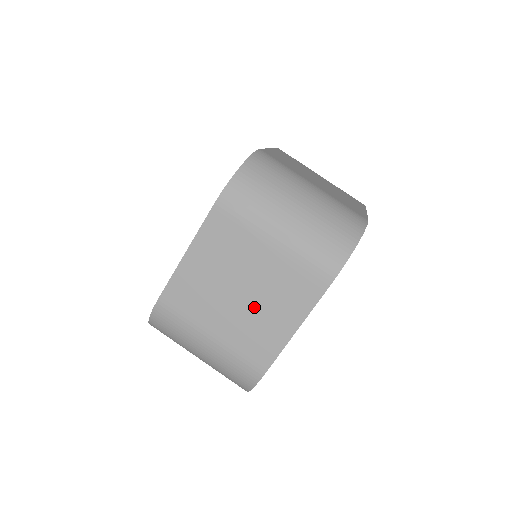
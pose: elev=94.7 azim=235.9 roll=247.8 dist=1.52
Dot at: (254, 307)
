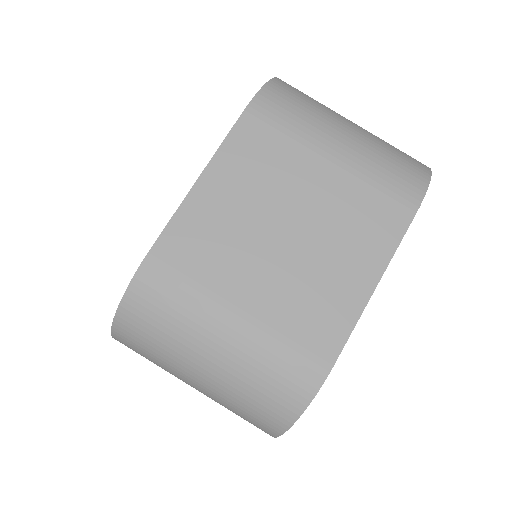
Dot at: occluded
